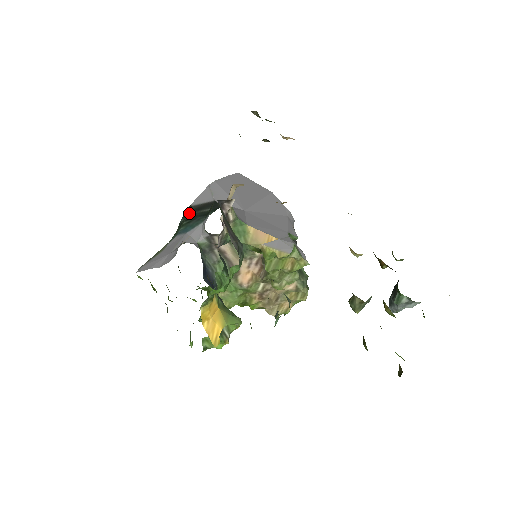
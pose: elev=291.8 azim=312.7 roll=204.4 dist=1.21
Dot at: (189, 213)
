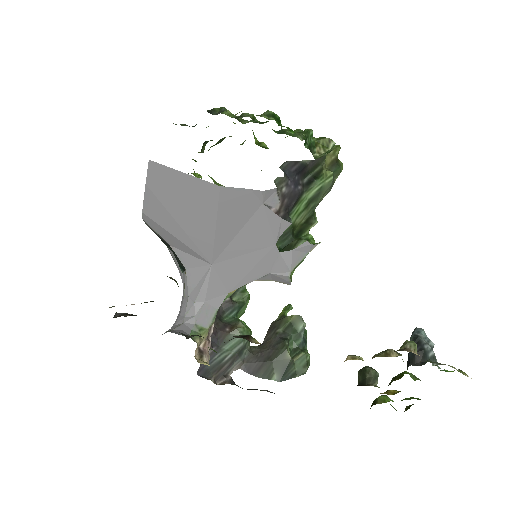
Dot at: occluded
